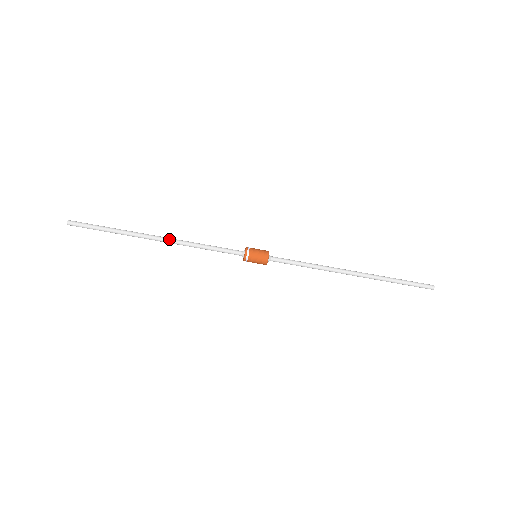
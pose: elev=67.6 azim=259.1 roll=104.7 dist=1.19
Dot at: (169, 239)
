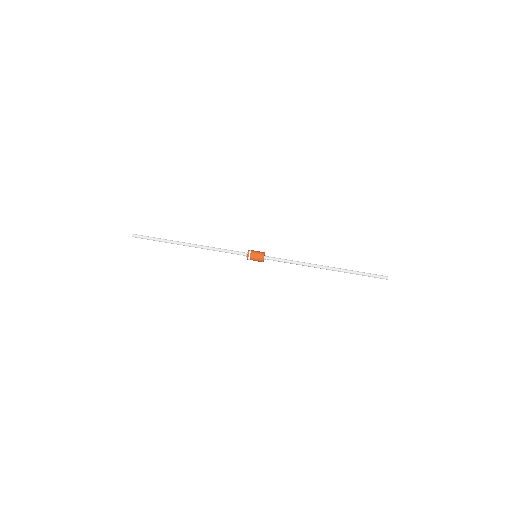
Dot at: occluded
